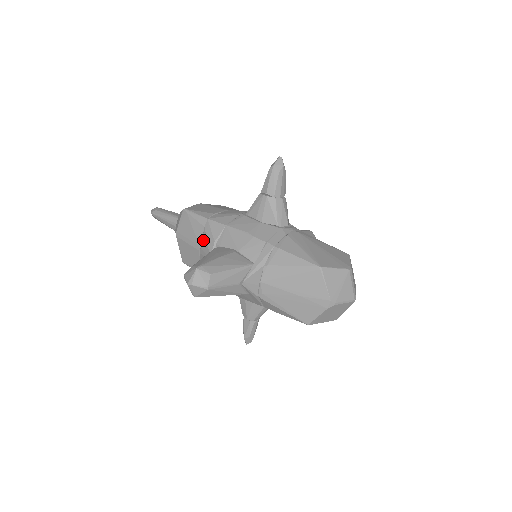
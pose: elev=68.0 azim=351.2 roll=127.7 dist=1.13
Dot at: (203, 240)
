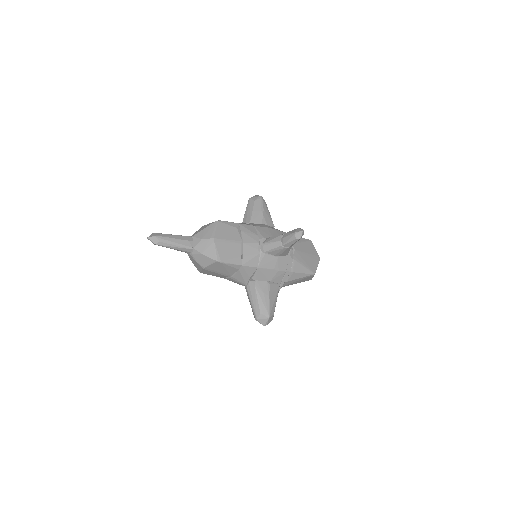
Dot at: (237, 275)
